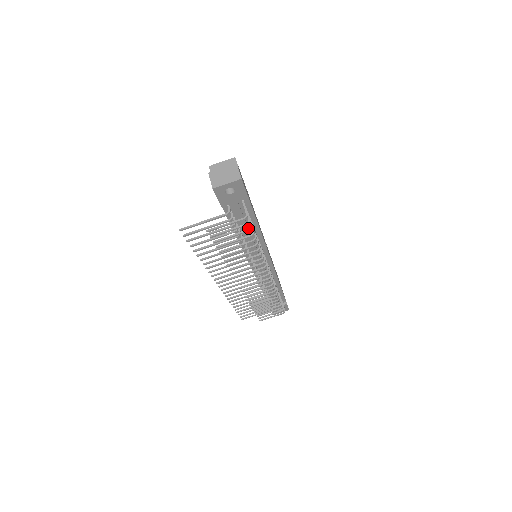
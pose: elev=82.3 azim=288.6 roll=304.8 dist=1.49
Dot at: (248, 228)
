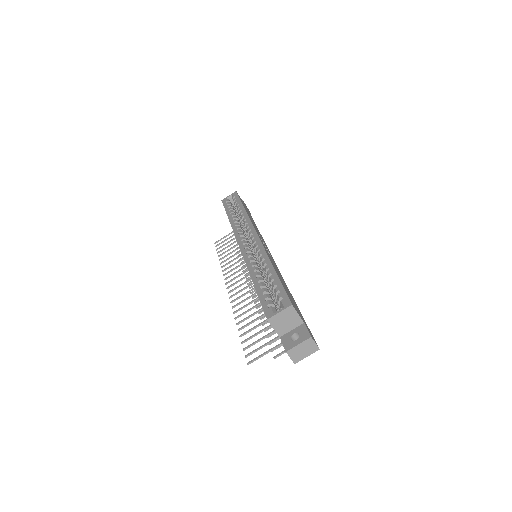
Dot at: occluded
